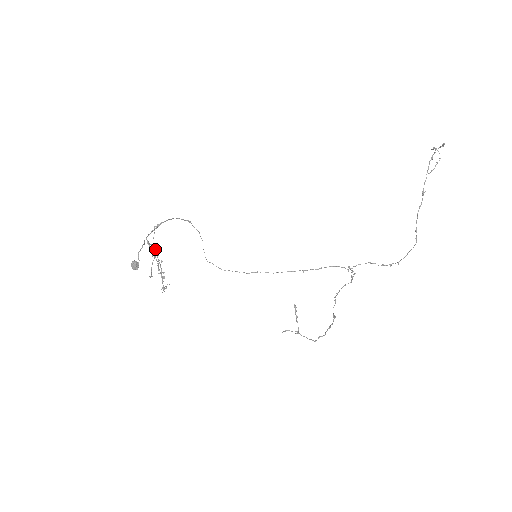
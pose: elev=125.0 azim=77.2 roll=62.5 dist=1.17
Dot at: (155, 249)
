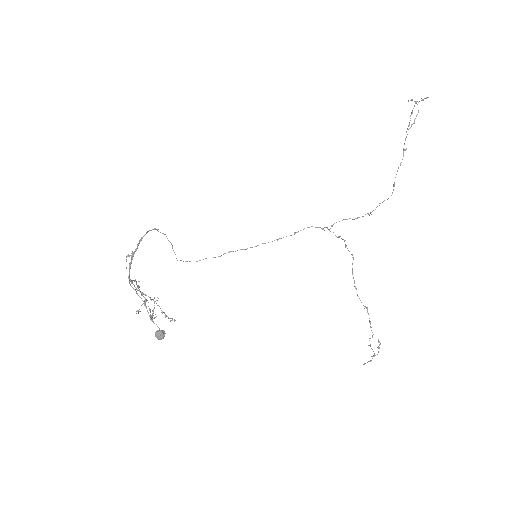
Dot at: (136, 282)
